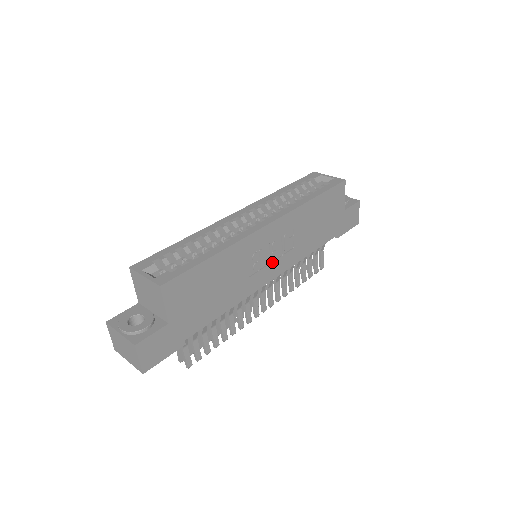
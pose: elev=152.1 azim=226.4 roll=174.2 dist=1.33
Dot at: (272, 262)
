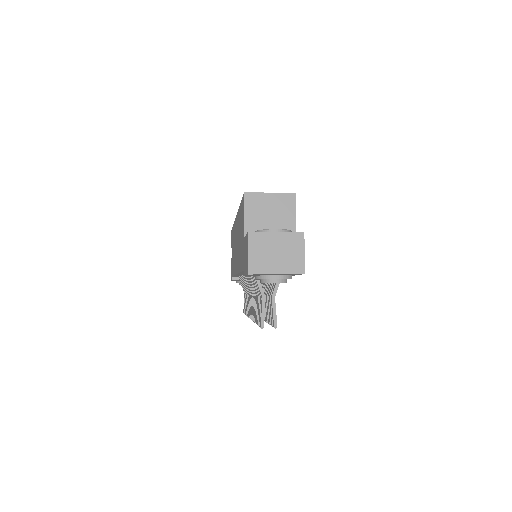
Dot at: occluded
